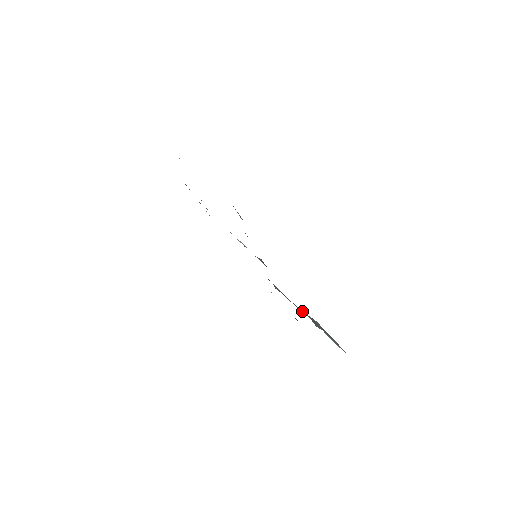
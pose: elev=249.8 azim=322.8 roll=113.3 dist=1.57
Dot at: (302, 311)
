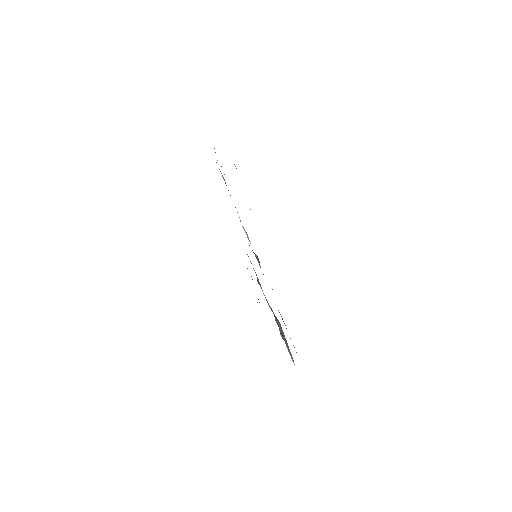
Dot at: (273, 312)
